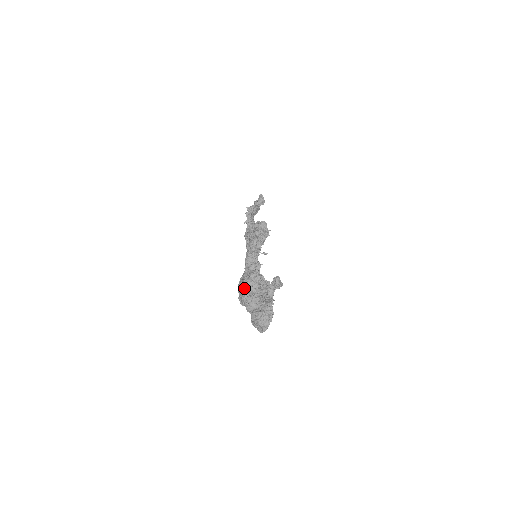
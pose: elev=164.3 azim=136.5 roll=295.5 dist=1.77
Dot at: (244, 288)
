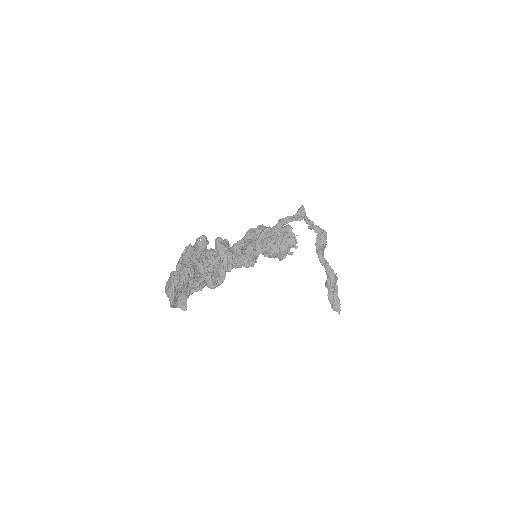
Dot at: (179, 260)
